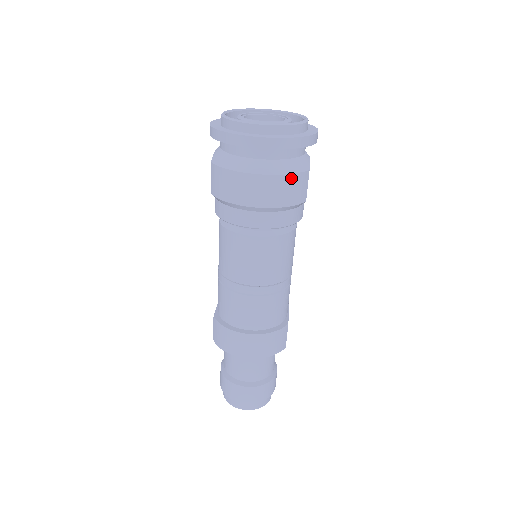
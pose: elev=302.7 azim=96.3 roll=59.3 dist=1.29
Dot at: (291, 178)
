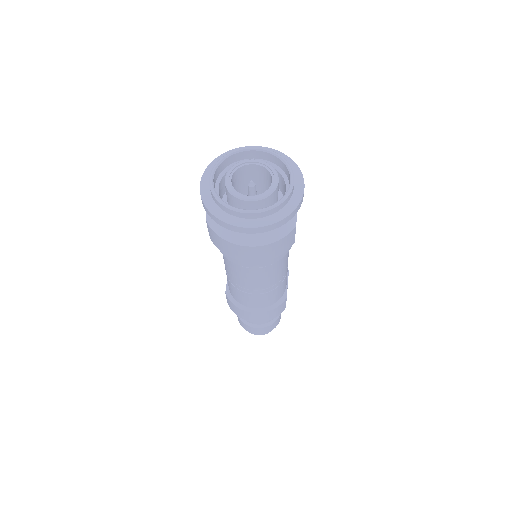
Dot at: (278, 242)
